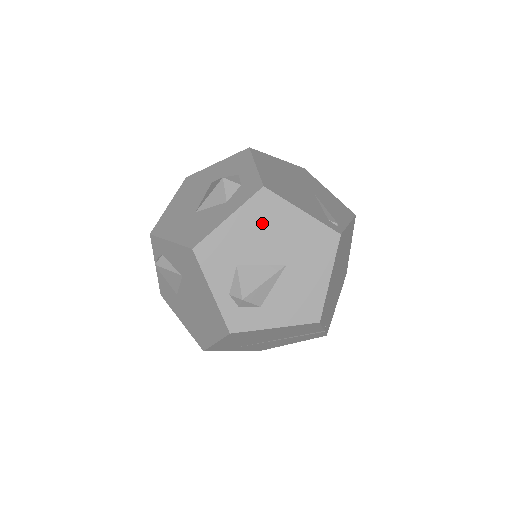
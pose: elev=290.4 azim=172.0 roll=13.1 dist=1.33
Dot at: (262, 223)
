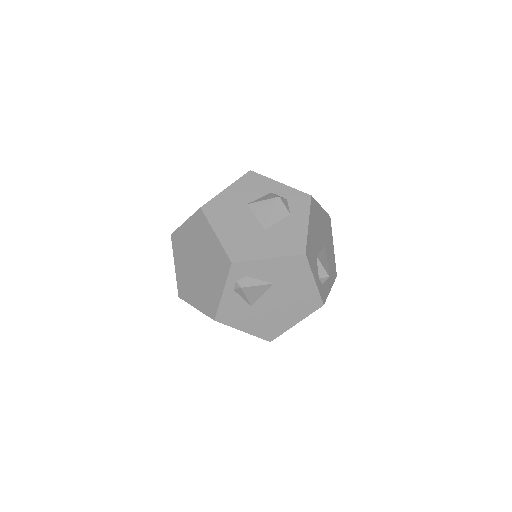
Dot at: (316, 222)
